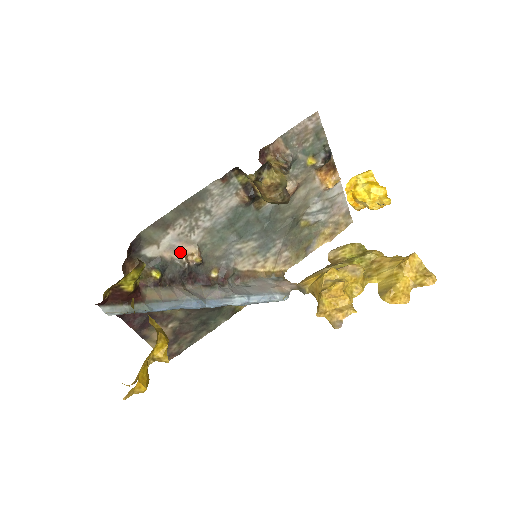
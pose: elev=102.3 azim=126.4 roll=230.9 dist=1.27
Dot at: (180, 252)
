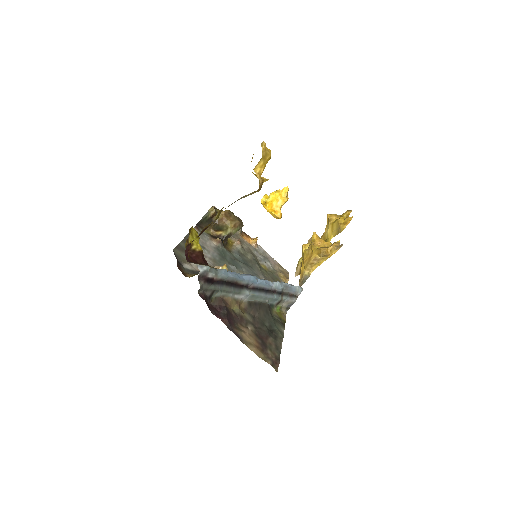
Dot at: occluded
